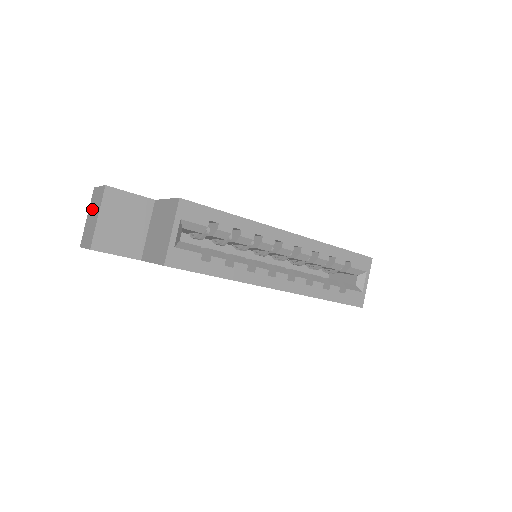
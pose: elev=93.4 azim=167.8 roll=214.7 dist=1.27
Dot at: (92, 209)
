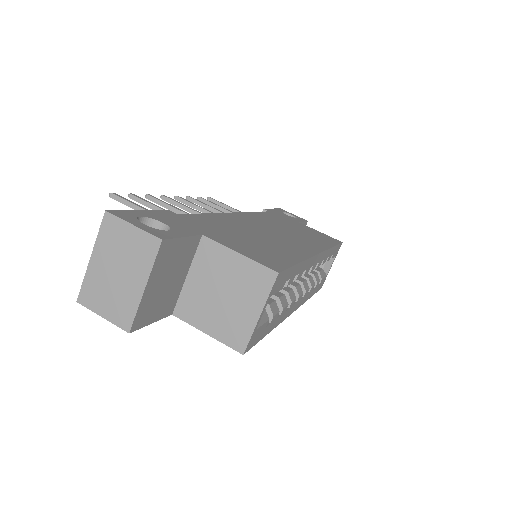
Dot at: (113, 256)
